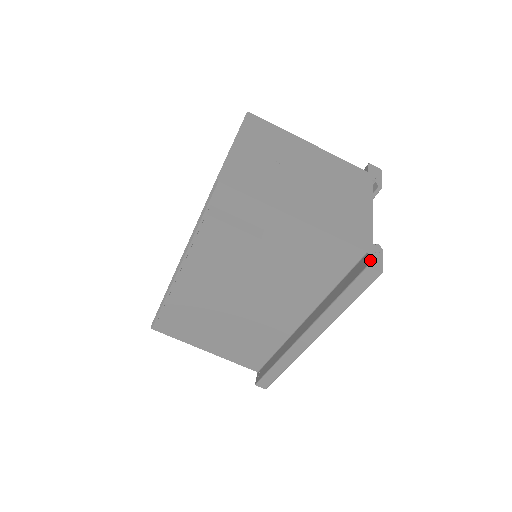
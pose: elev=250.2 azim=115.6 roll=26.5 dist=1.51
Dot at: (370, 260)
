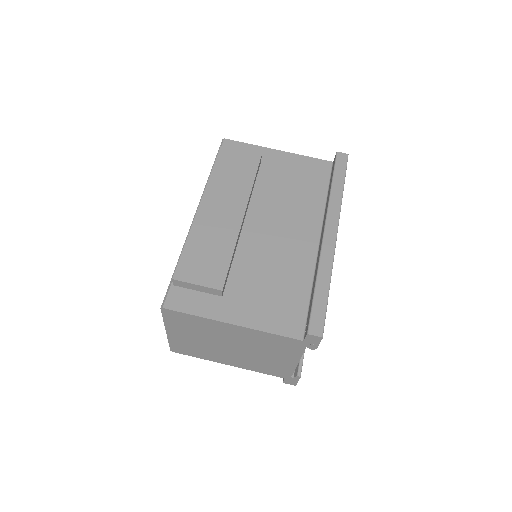
Dot at: occluded
